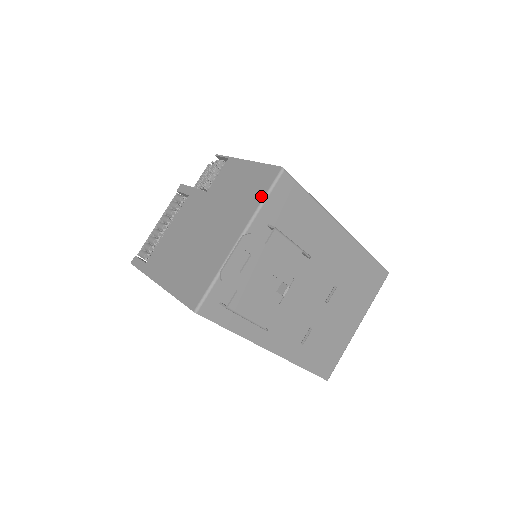
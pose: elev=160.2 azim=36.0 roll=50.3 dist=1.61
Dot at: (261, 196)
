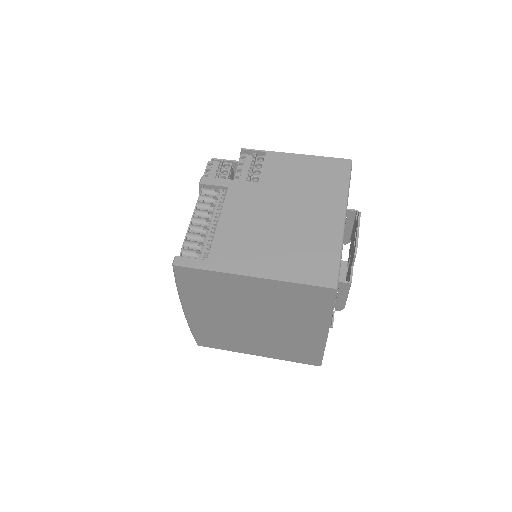
Dot at: (344, 183)
